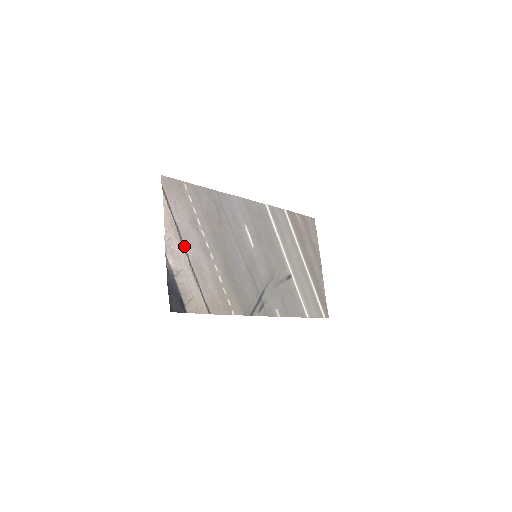
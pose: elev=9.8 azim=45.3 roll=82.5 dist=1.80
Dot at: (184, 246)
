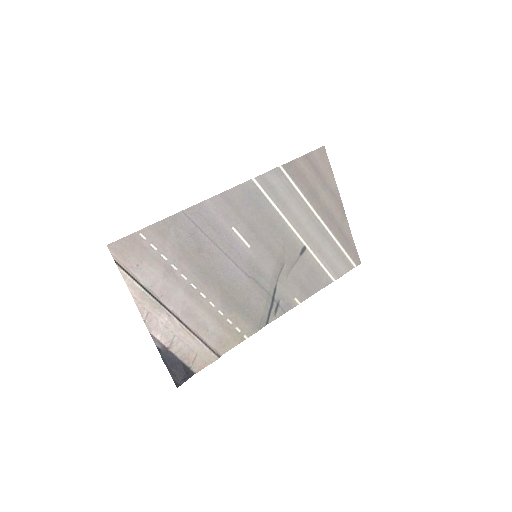
Dot at: (167, 308)
